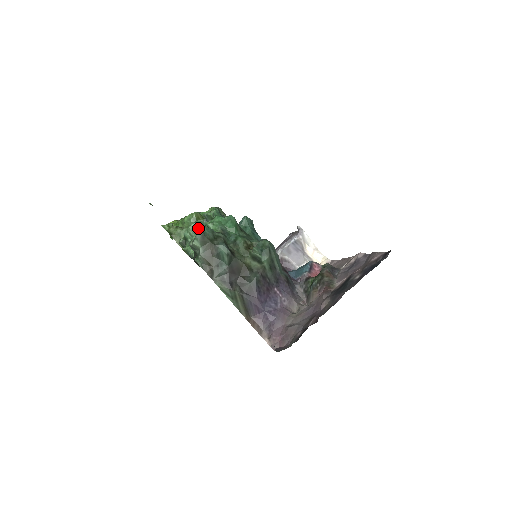
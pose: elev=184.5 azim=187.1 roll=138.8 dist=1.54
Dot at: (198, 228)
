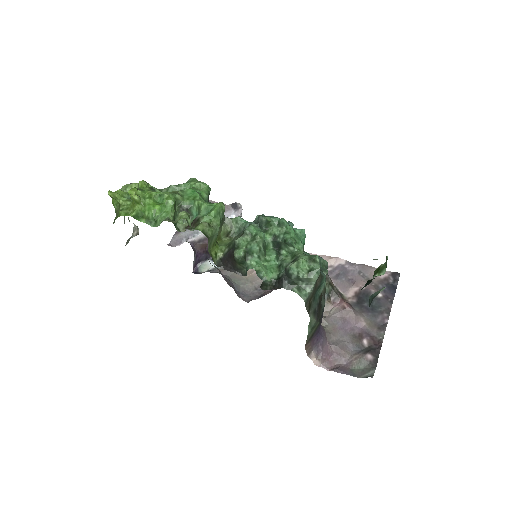
Dot at: occluded
